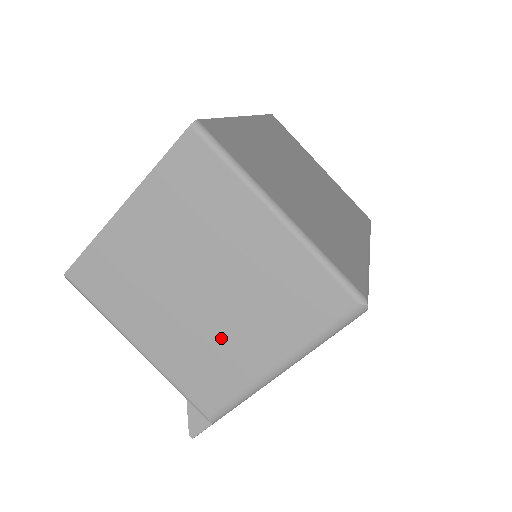
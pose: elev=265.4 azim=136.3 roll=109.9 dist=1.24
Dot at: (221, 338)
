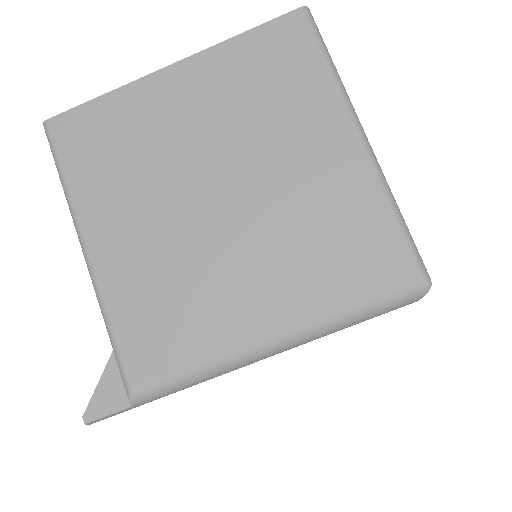
Dot at: (213, 270)
